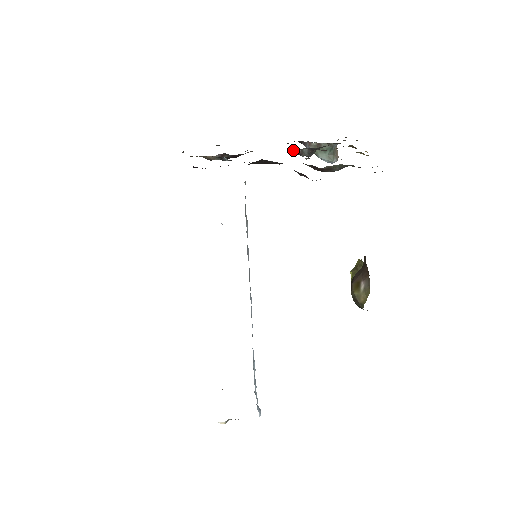
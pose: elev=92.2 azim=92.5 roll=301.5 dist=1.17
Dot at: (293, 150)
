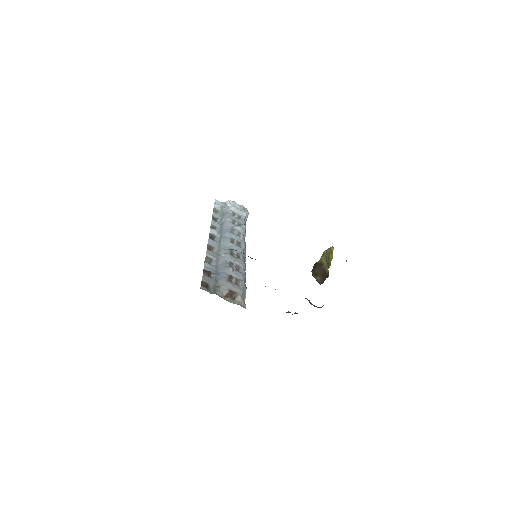
Dot at: occluded
